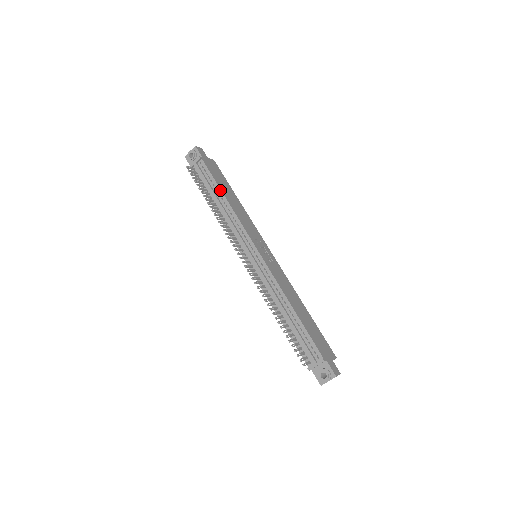
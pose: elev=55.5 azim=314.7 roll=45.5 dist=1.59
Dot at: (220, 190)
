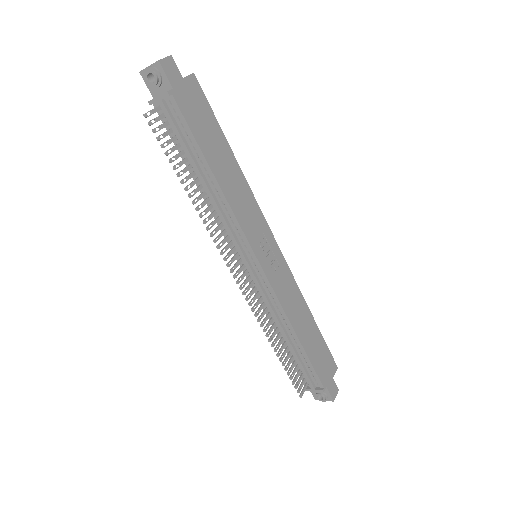
Dot at: (206, 162)
